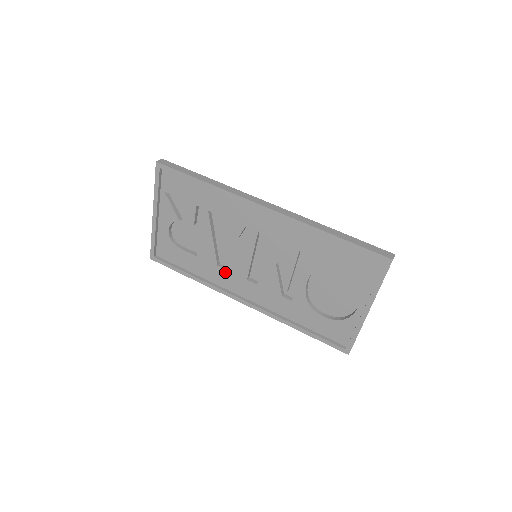
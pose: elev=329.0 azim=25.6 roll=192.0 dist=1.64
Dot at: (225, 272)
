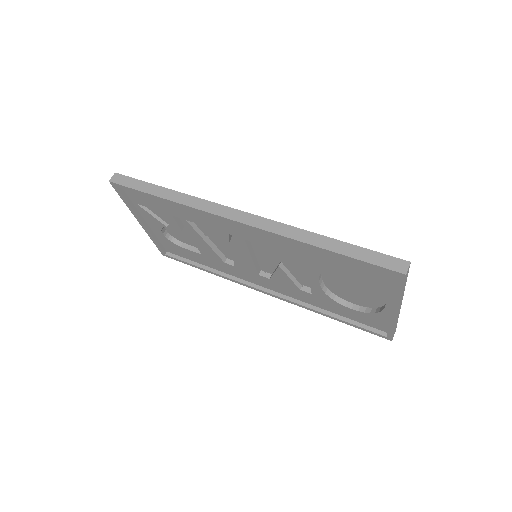
Dot at: (234, 268)
